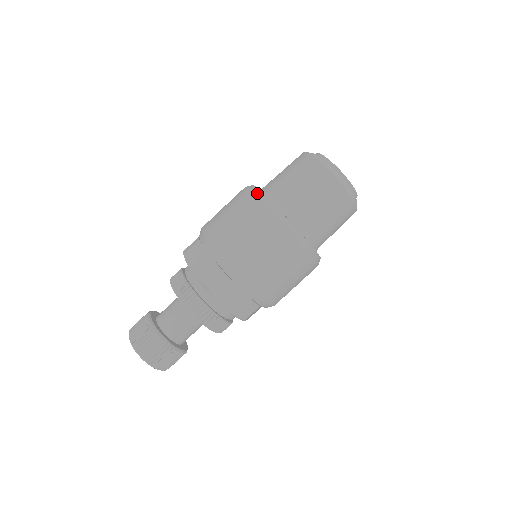
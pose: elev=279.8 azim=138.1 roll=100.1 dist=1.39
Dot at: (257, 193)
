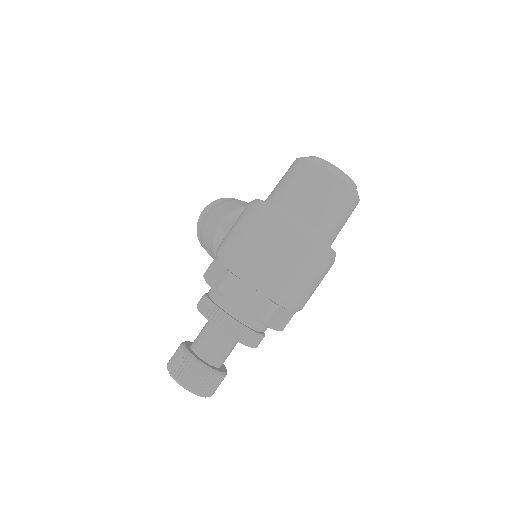
Dot at: (290, 221)
